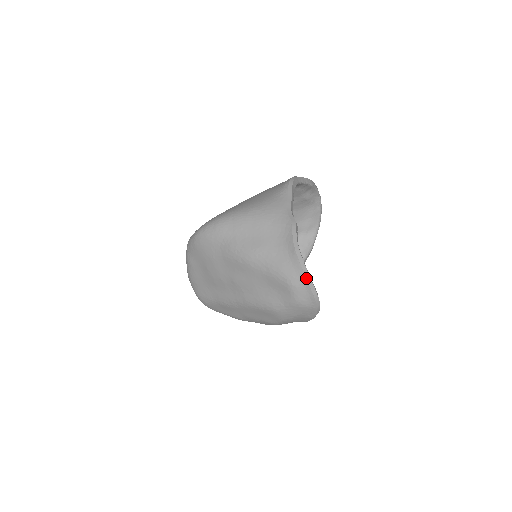
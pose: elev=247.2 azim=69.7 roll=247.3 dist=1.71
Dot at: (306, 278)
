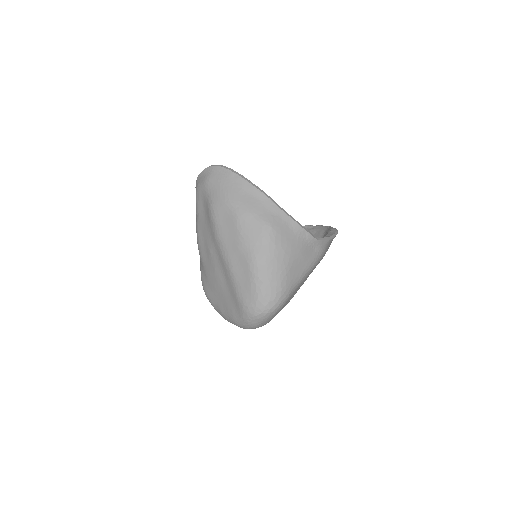
Dot at: (197, 179)
